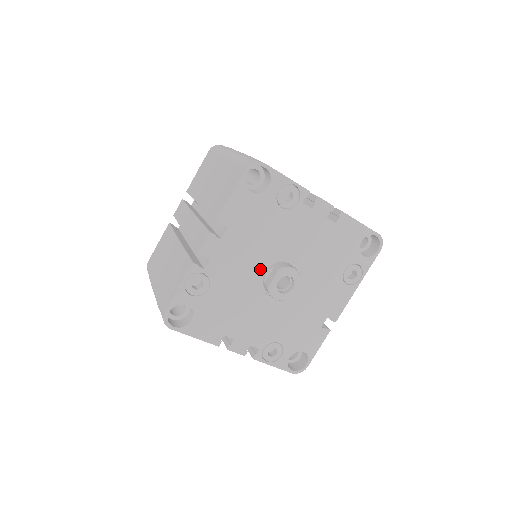
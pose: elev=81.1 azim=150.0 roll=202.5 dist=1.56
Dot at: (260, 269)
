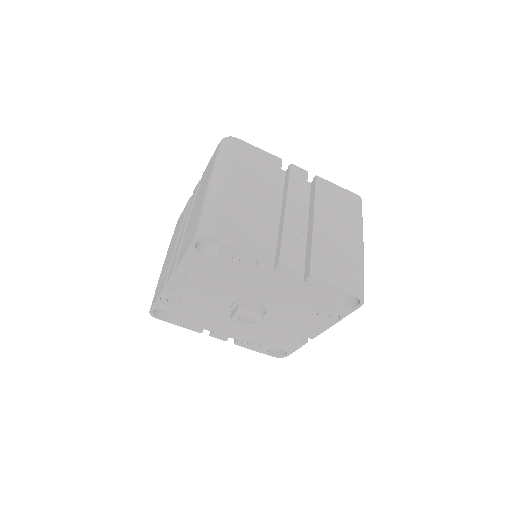
Dot at: (227, 300)
